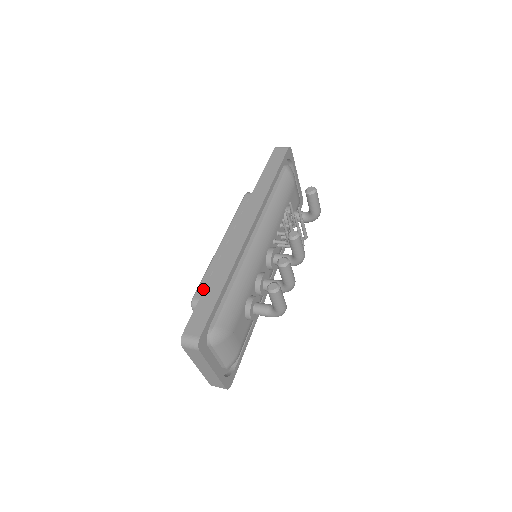
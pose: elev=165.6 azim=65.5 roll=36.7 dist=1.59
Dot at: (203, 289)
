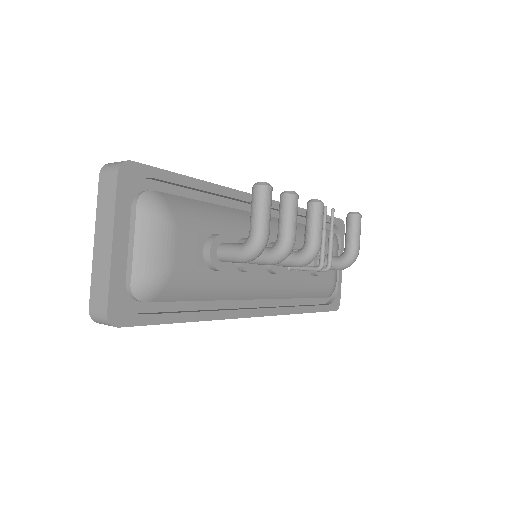
Dot at: occluded
